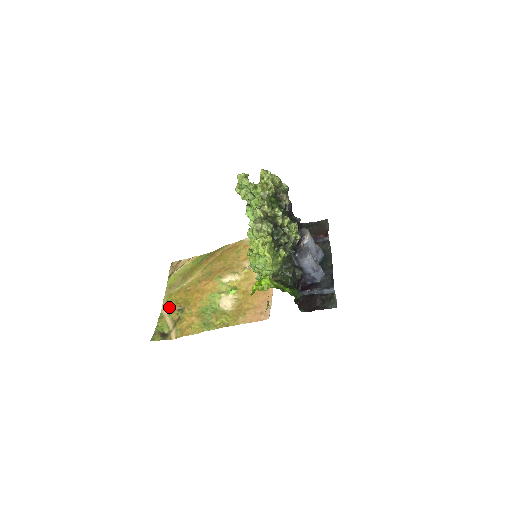
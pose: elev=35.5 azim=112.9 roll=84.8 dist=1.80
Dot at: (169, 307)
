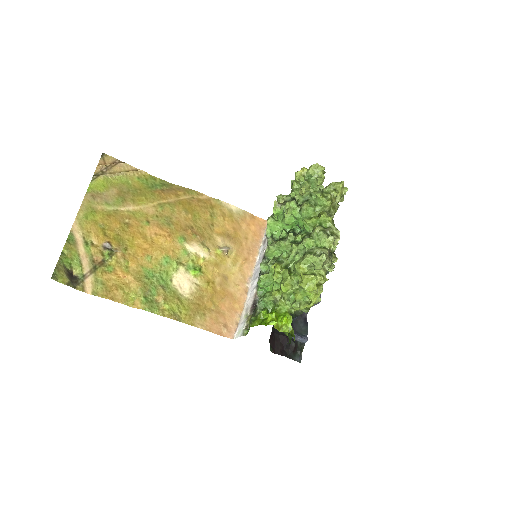
Dot at: (88, 231)
